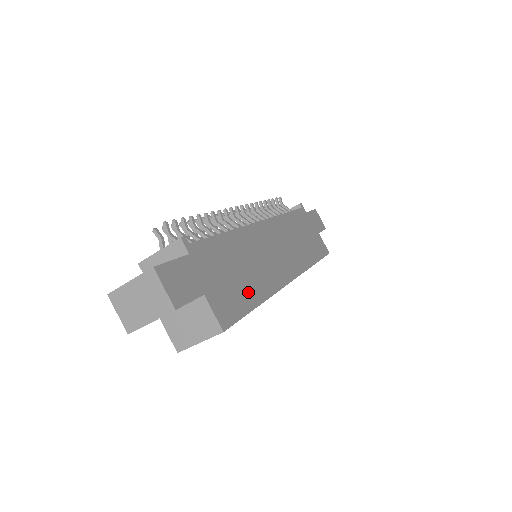
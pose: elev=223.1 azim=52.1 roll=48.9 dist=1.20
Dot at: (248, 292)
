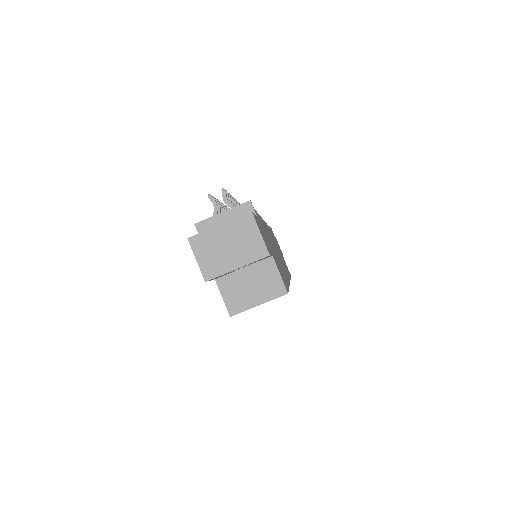
Dot at: (282, 272)
